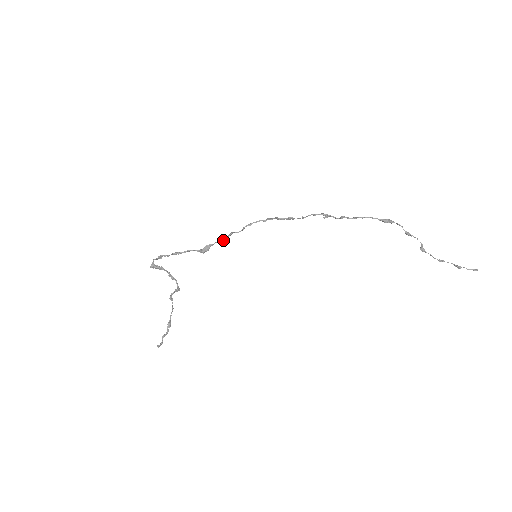
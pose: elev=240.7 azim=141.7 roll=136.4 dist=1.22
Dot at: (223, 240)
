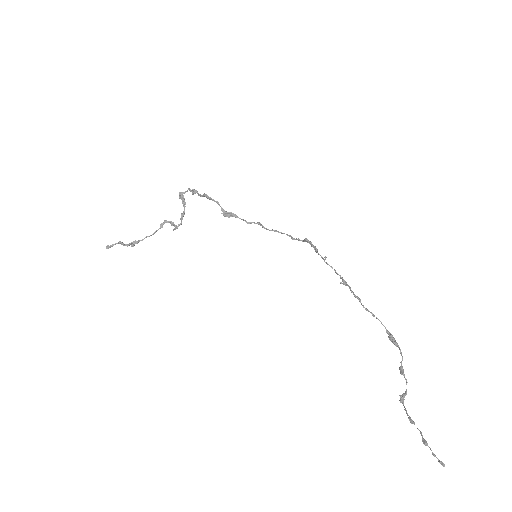
Dot at: (248, 222)
